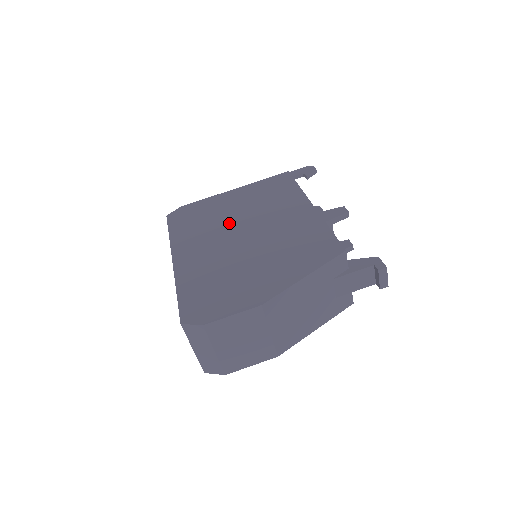
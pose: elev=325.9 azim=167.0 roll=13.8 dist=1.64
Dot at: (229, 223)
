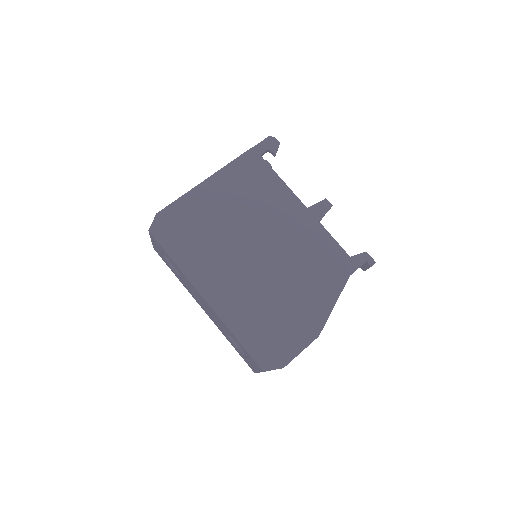
Dot at: (233, 238)
